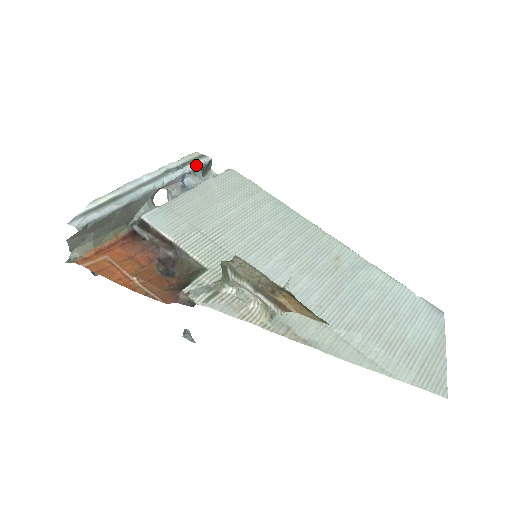
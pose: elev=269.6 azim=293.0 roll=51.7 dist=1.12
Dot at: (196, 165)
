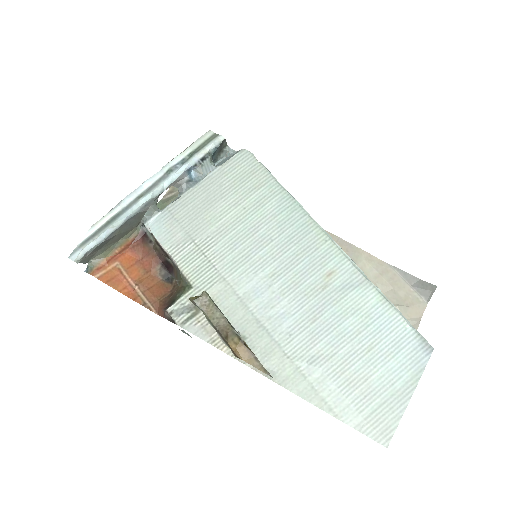
Dot at: (203, 154)
